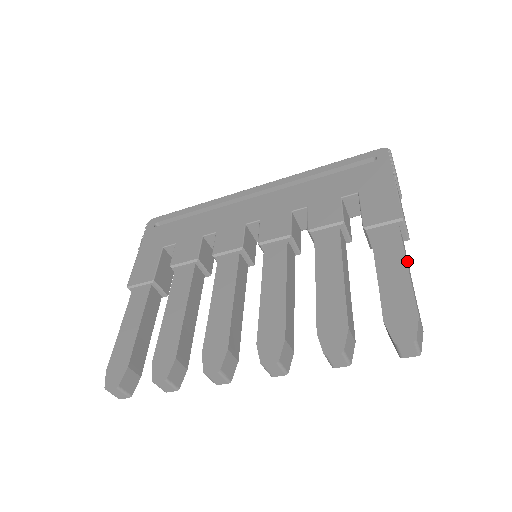
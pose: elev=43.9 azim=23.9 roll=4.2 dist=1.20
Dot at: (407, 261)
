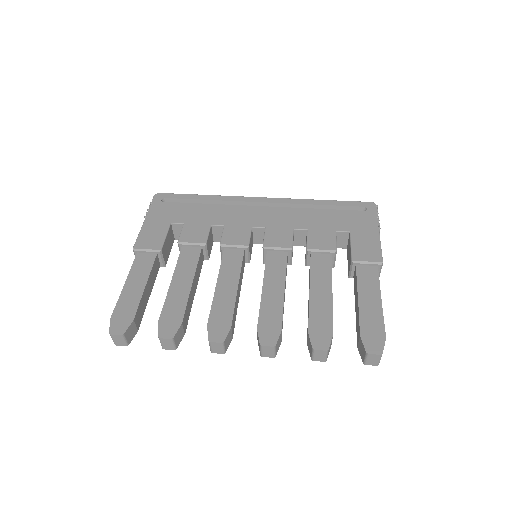
Dot at: occluded
